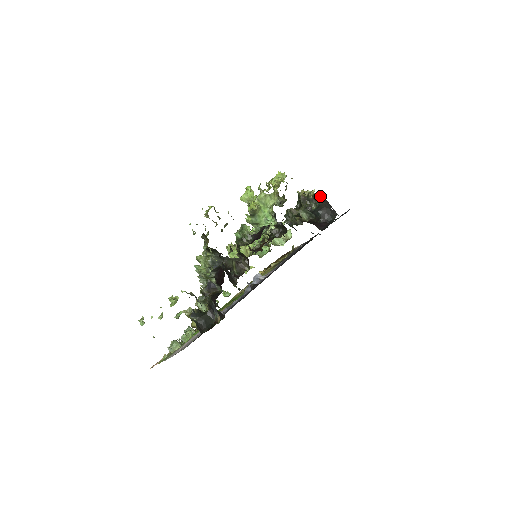
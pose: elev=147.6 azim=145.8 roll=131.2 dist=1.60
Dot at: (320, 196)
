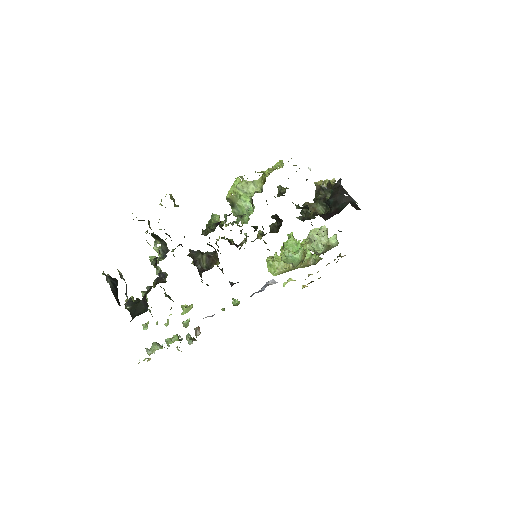
Dot at: (335, 183)
